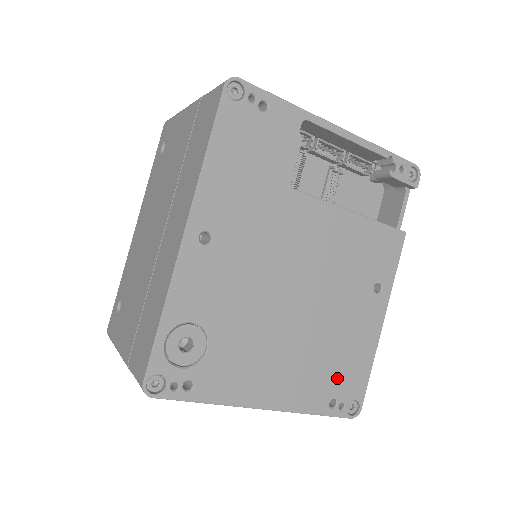
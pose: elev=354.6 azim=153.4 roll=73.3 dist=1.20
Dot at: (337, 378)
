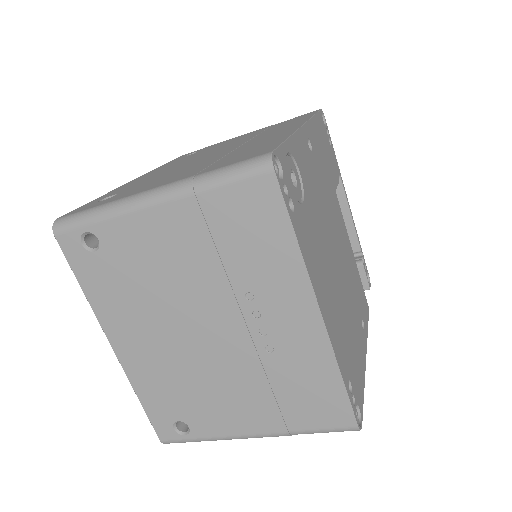
Dot at: (351, 364)
